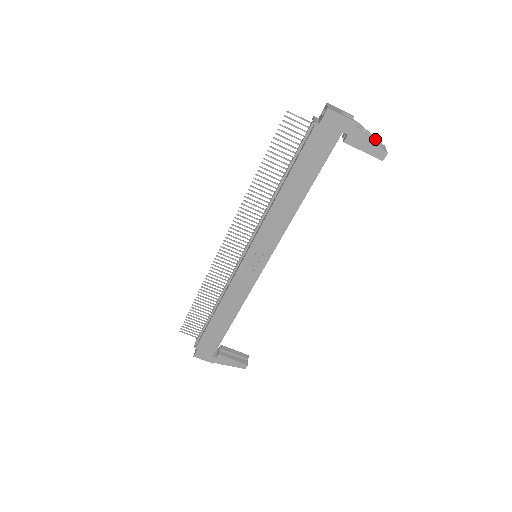
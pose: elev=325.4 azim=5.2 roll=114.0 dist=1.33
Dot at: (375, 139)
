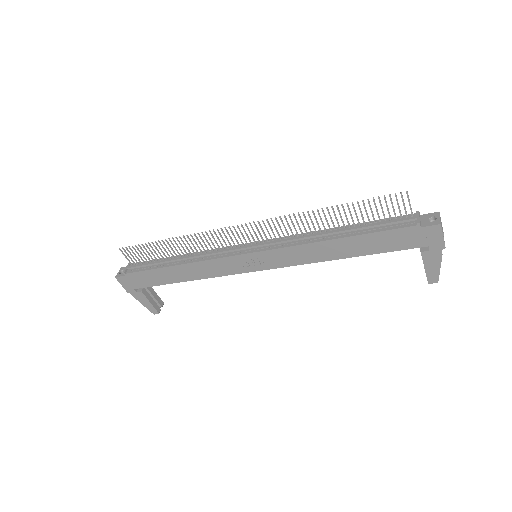
Dot at: occluded
